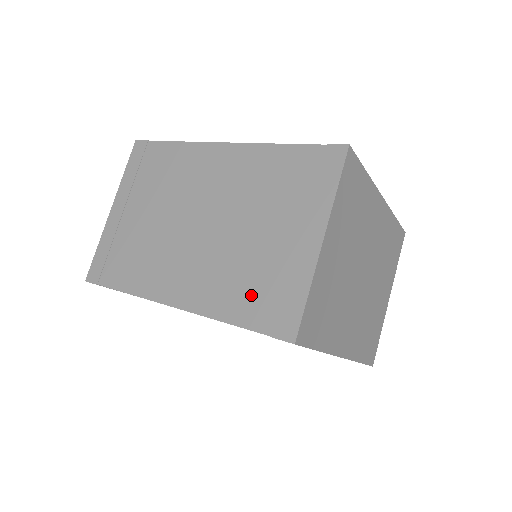
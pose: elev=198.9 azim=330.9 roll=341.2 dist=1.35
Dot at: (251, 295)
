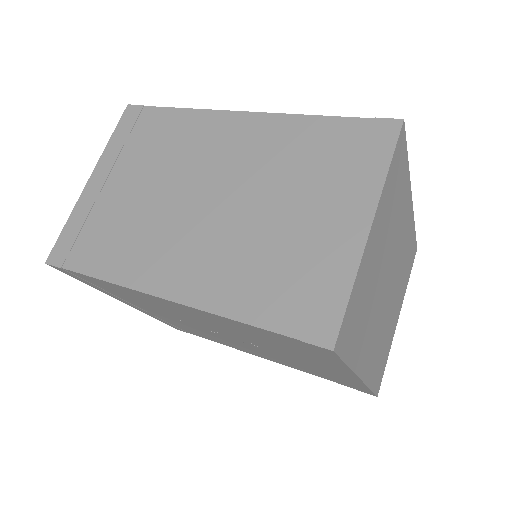
Dot at: (273, 287)
